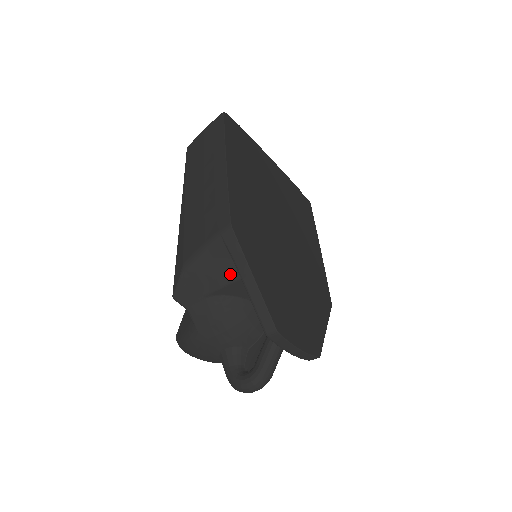
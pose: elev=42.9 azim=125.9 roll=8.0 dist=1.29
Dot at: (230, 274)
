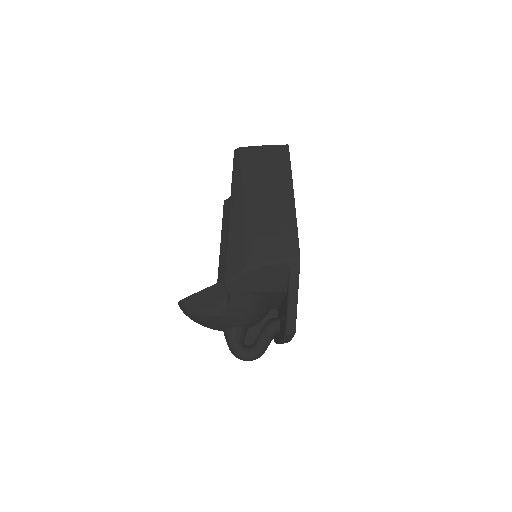
Dot at: (279, 286)
